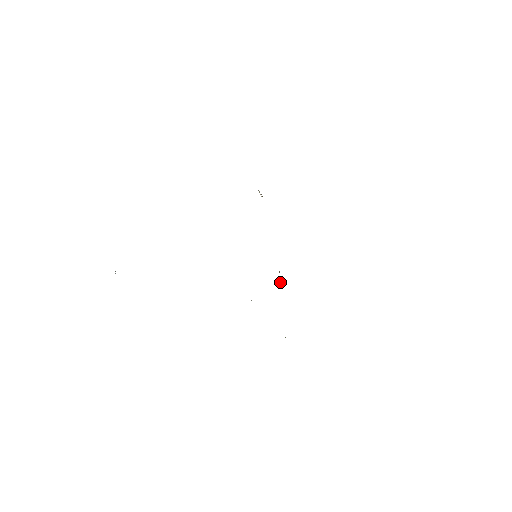
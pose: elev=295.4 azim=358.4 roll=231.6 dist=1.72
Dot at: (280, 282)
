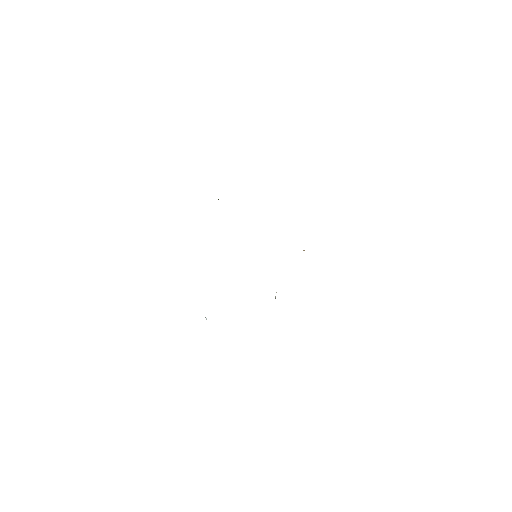
Dot at: occluded
